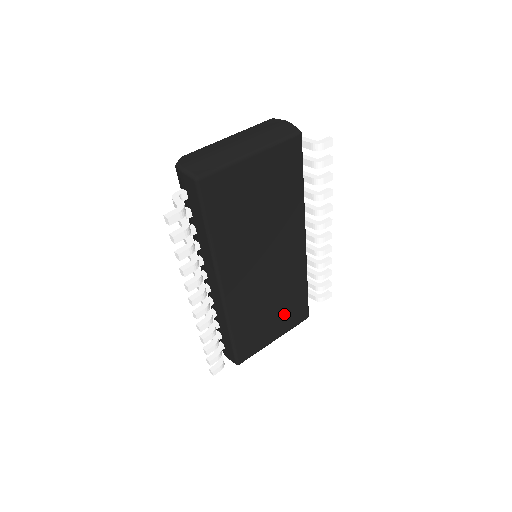
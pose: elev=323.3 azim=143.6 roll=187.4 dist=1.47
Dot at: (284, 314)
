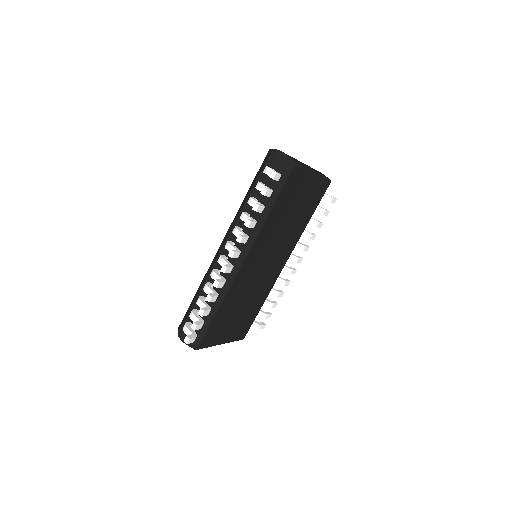
Dot at: (241, 321)
